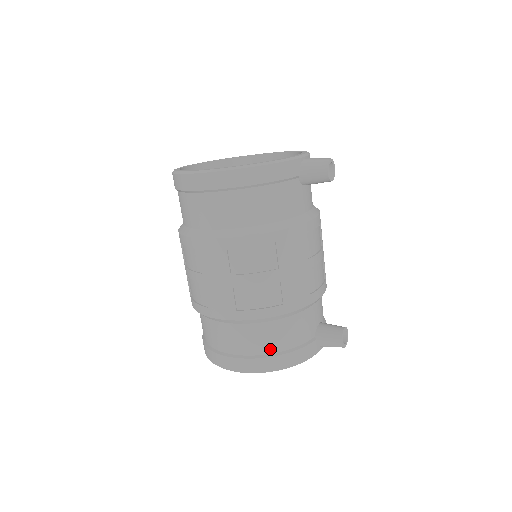
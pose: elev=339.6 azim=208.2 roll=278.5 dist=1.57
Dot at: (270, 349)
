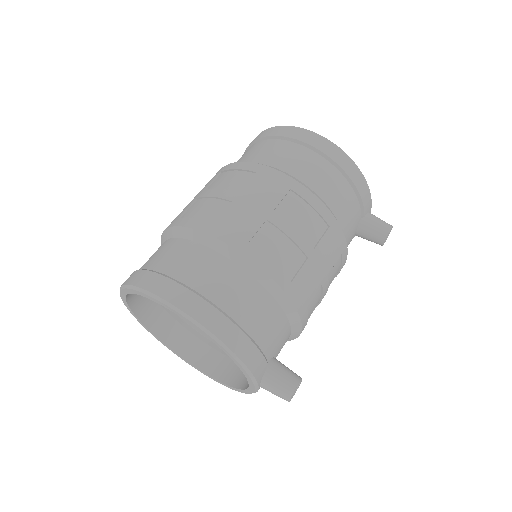
Dot at: (238, 315)
